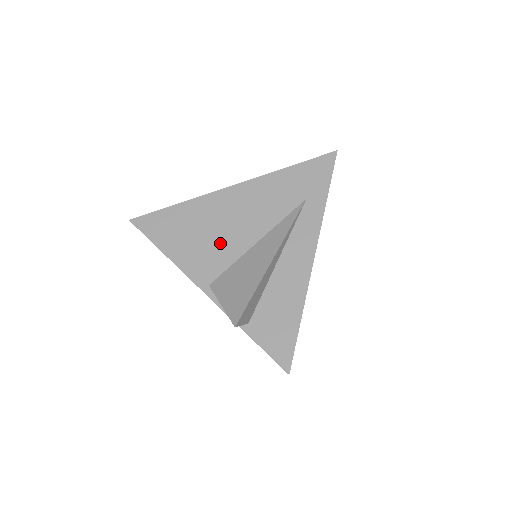
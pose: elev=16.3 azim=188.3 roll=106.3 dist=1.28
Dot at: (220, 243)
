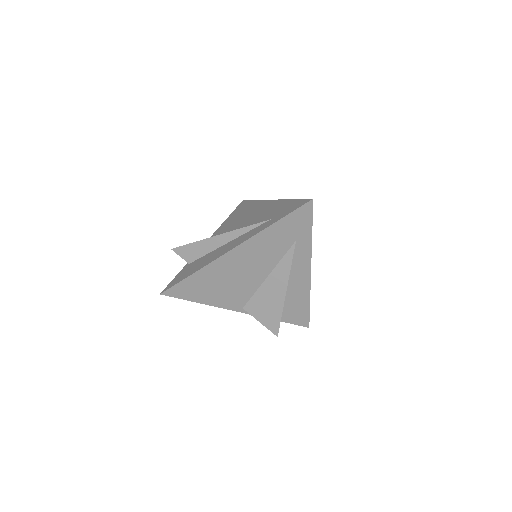
Dot at: (240, 286)
